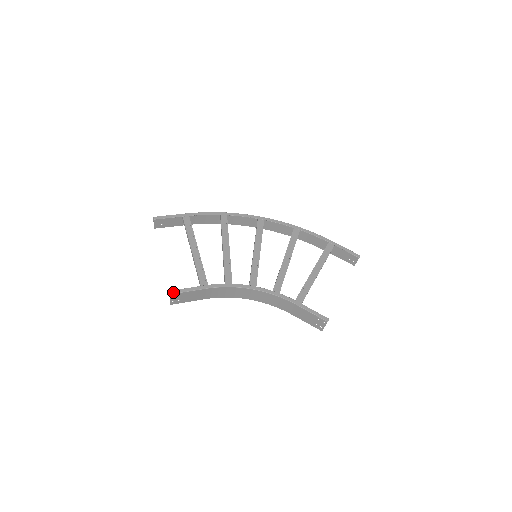
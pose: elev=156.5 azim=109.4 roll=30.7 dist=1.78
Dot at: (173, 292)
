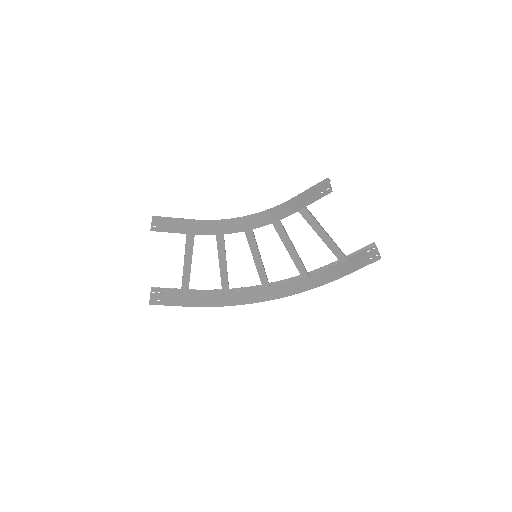
Dot at: (156, 217)
